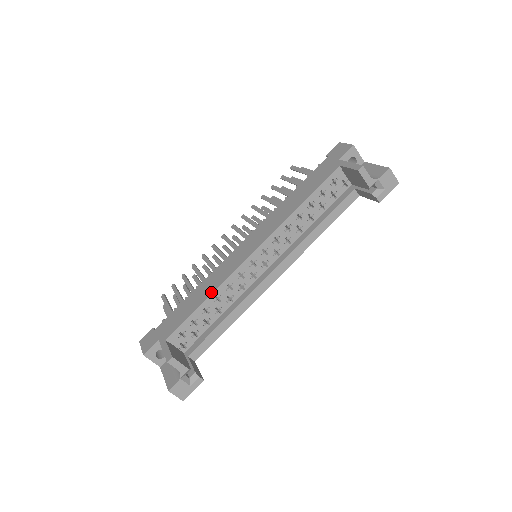
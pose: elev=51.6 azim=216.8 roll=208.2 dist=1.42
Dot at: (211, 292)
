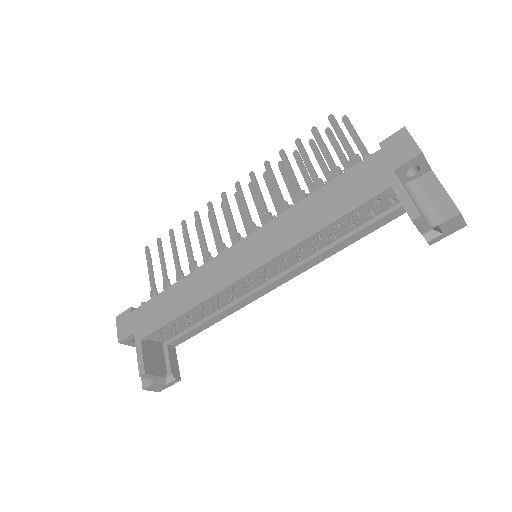
Dot at: (194, 304)
